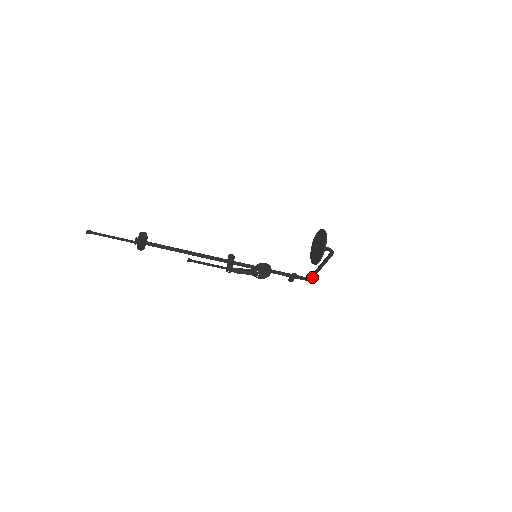
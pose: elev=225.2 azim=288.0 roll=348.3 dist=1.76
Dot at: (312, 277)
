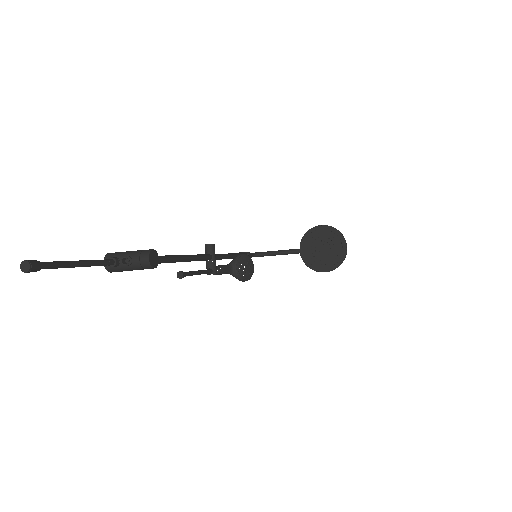
Dot at: (263, 256)
